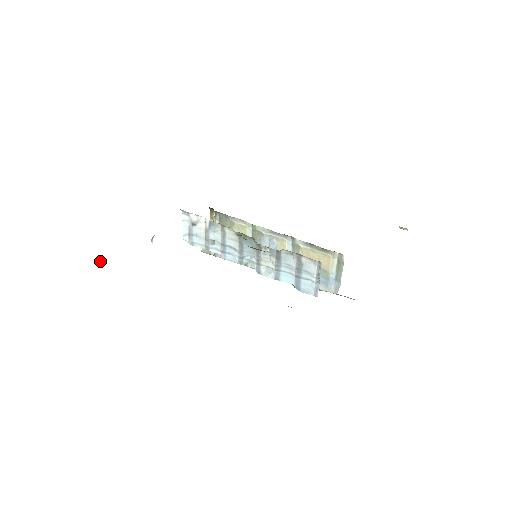
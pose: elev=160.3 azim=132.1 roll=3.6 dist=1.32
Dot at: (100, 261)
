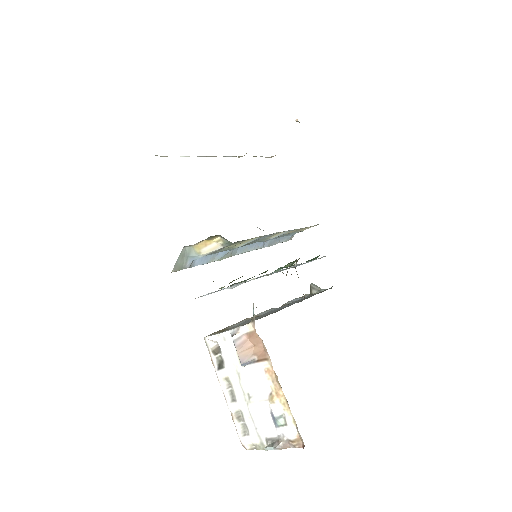
Dot at: occluded
